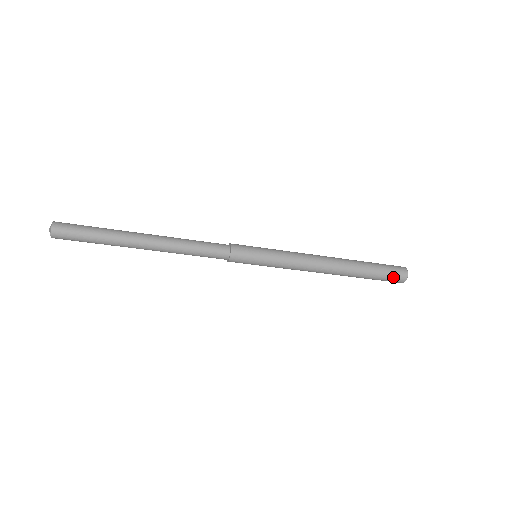
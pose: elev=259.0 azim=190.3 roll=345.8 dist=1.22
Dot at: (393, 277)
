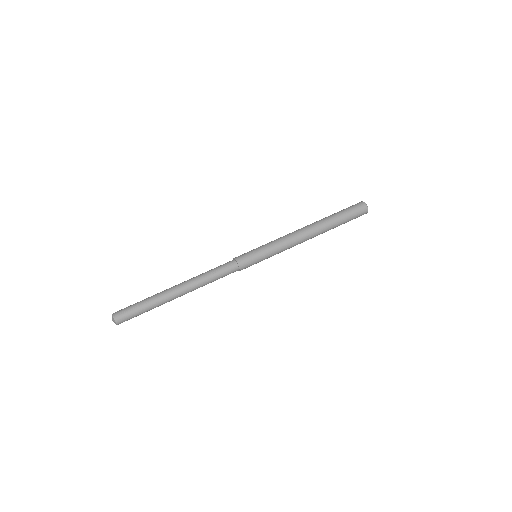
Dot at: (356, 210)
